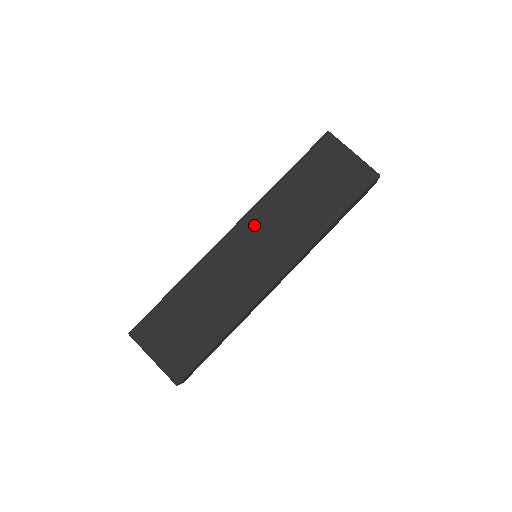
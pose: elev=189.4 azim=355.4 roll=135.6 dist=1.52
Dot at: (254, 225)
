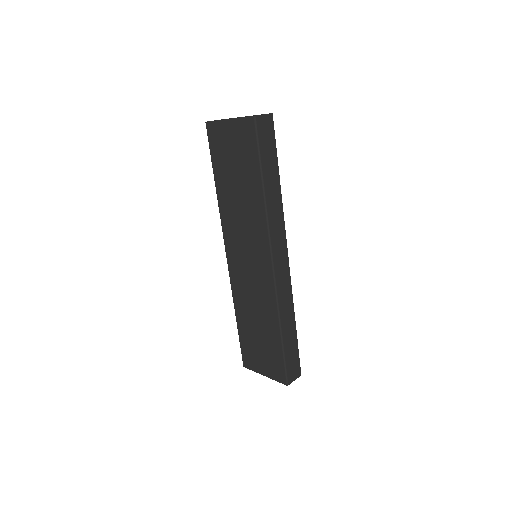
Dot at: (231, 239)
